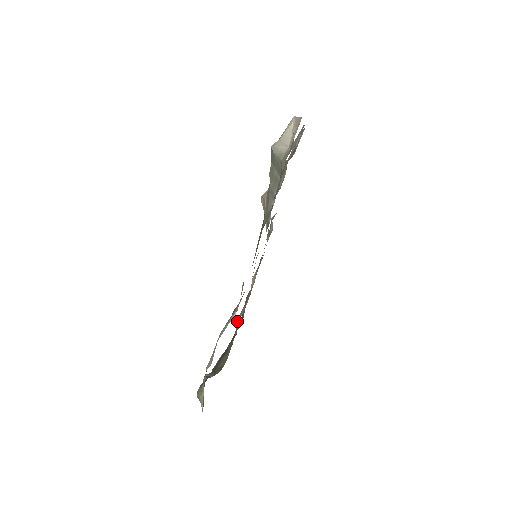
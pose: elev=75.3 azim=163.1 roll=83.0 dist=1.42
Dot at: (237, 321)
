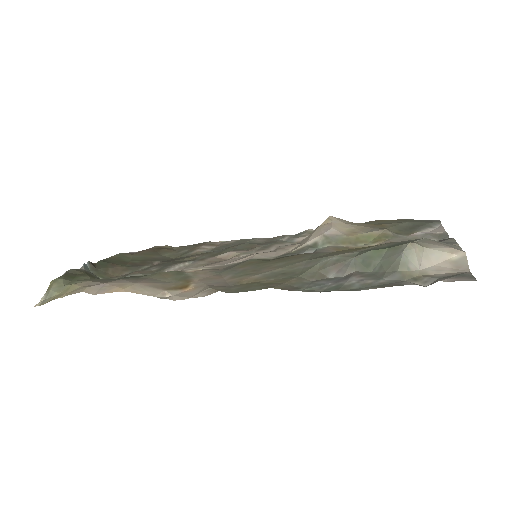
Dot at: (169, 268)
